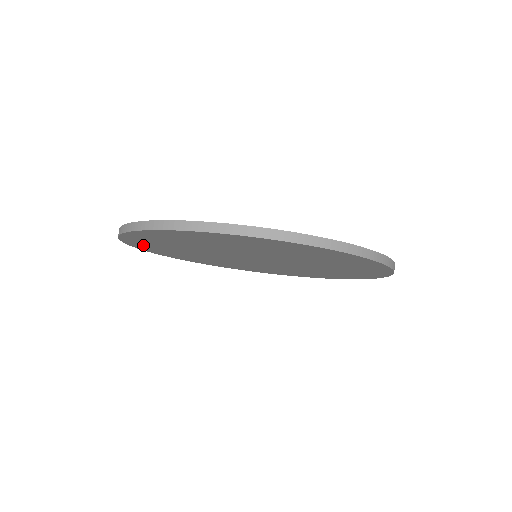
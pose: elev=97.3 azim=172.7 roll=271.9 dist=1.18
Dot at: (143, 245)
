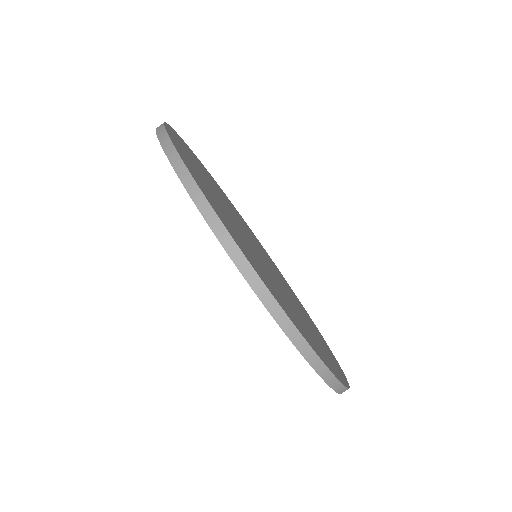
Dot at: occluded
